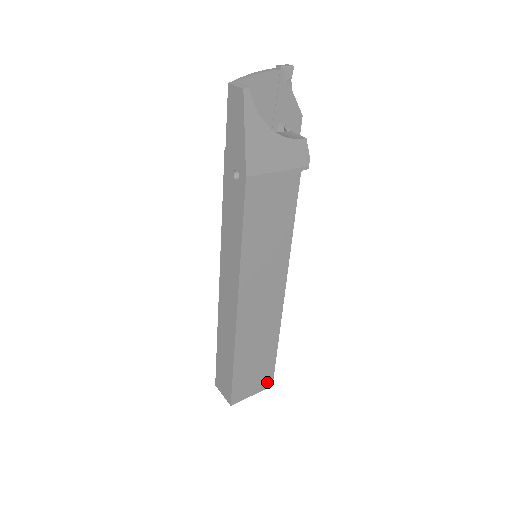
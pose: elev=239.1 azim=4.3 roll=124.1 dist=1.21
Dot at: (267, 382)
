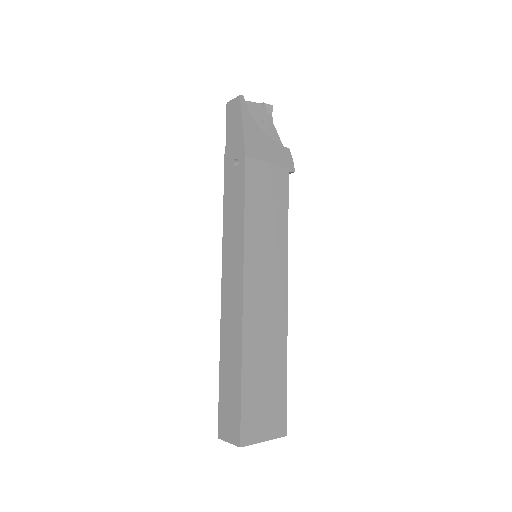
Dot at: (280, 426)
